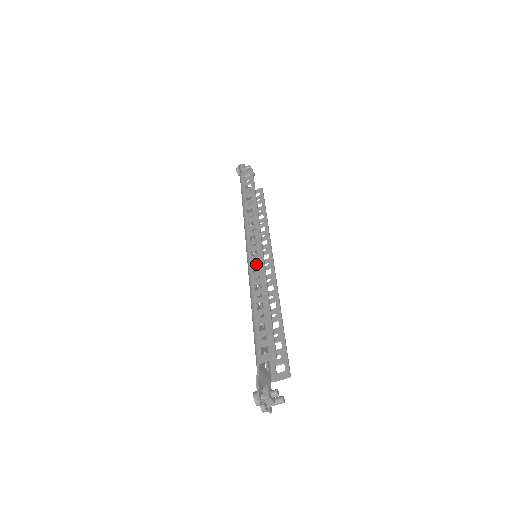
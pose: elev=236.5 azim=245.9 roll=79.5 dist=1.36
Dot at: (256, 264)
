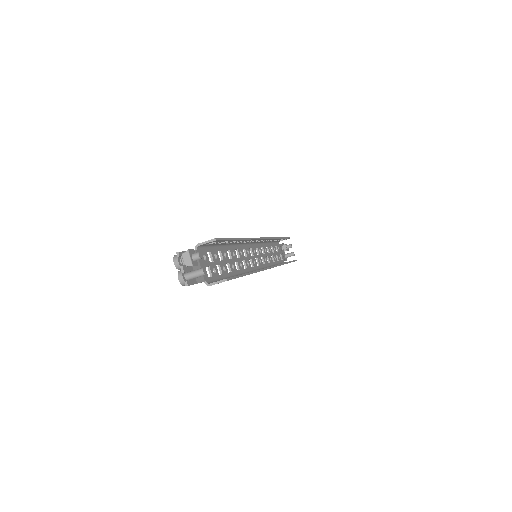
Dot at: occluded
